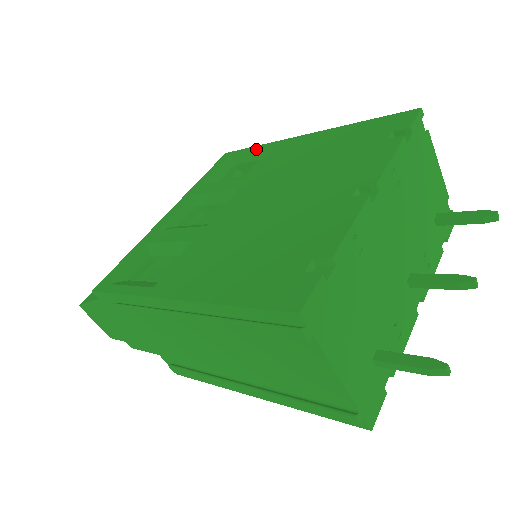
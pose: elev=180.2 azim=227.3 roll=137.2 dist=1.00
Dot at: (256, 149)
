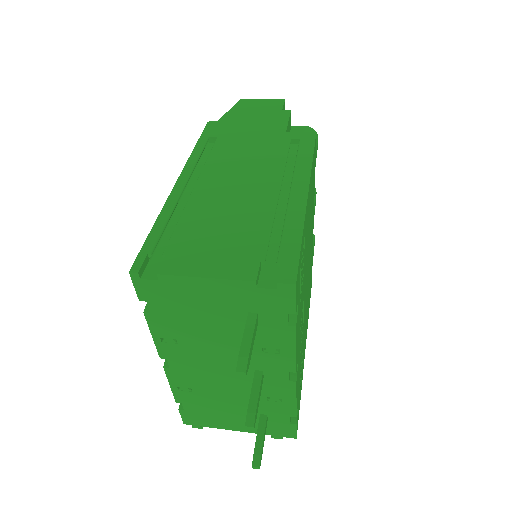
Dot at: occluded
